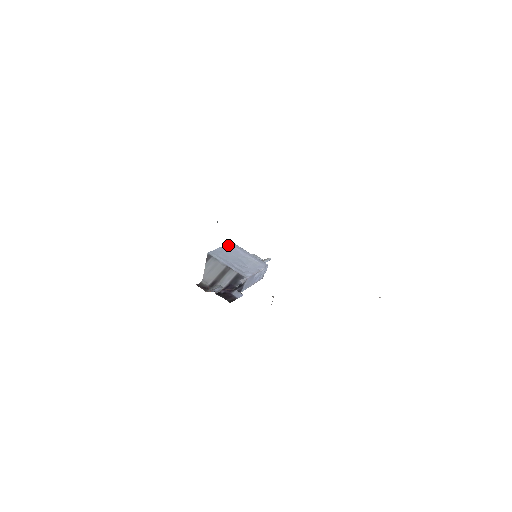
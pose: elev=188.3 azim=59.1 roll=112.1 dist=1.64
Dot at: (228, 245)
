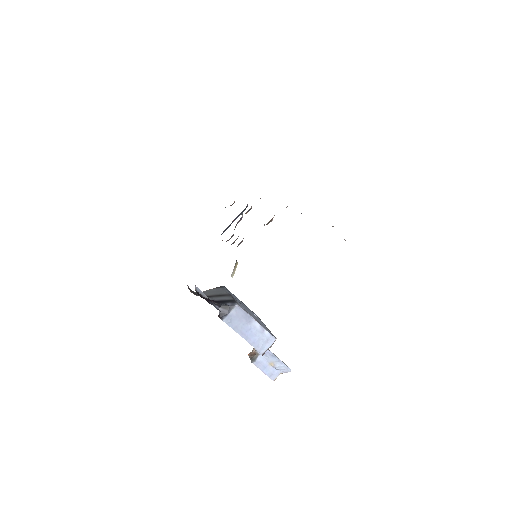
Dot at: occluded
